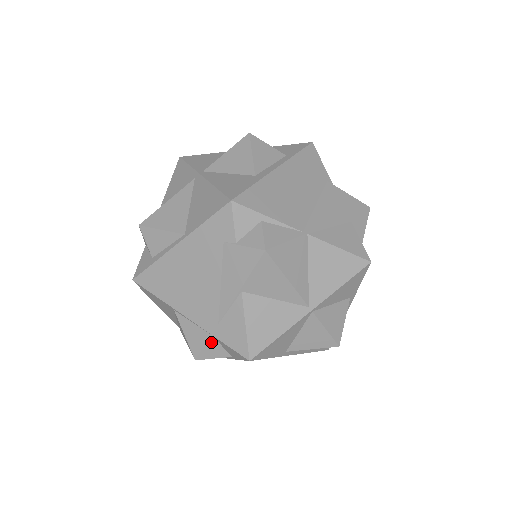
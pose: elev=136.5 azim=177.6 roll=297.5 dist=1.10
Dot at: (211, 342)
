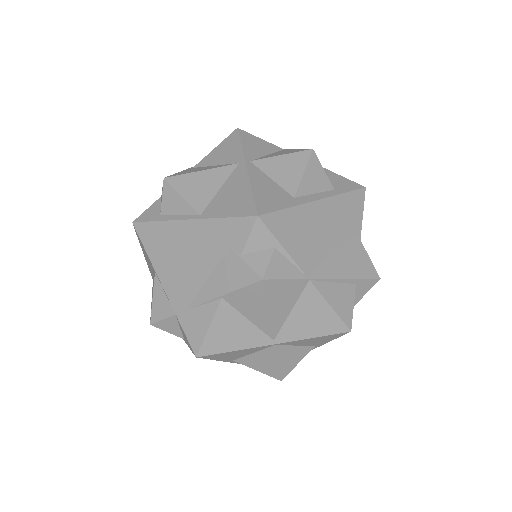
Dot at: (172, 319)
